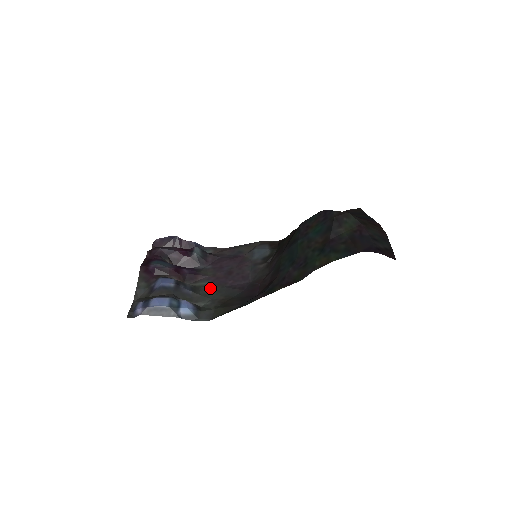
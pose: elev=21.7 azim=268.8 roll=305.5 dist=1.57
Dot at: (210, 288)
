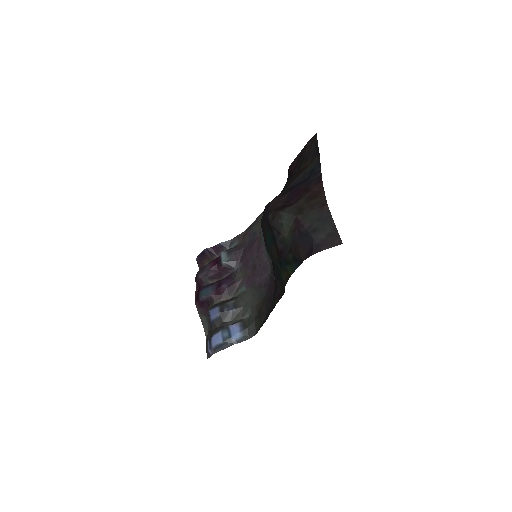
Dot at: (247, 294)
